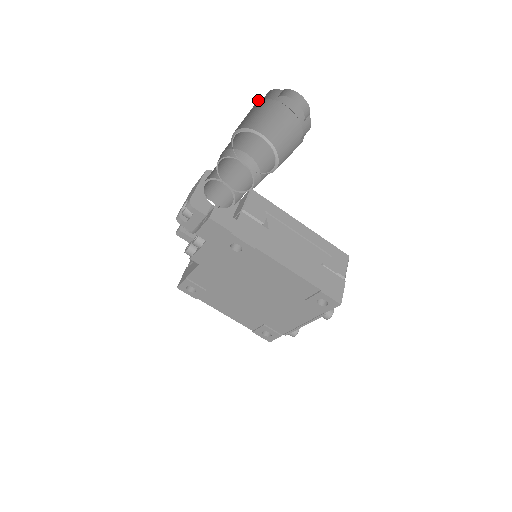
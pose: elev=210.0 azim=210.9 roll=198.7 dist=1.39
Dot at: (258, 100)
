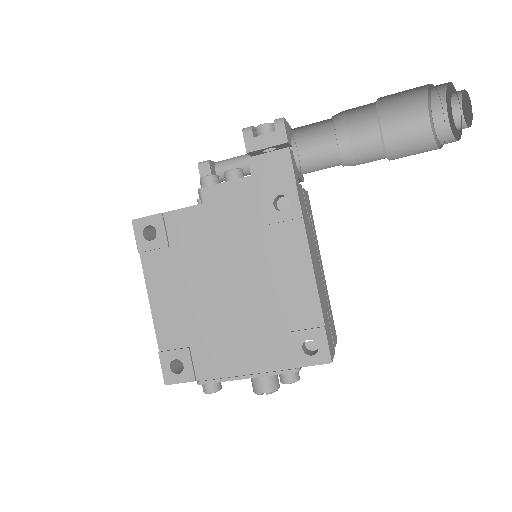
Dot at: (428, 89)
